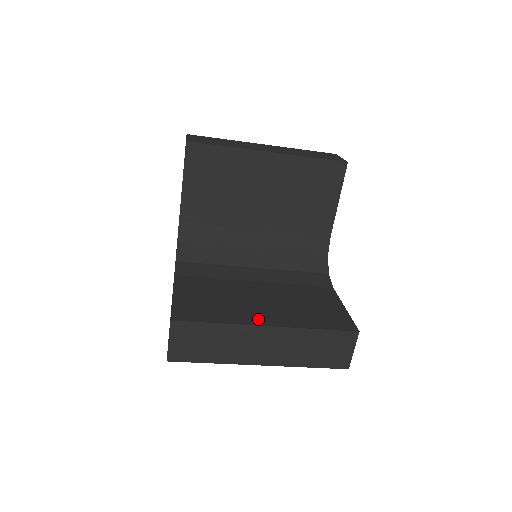
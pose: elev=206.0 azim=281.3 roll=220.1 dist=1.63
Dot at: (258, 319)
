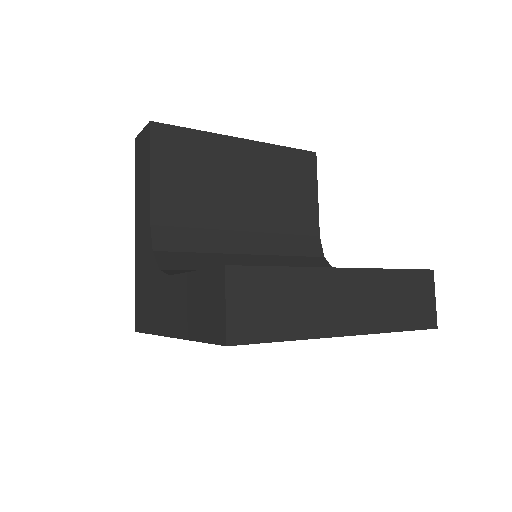
Dot at: occluded
